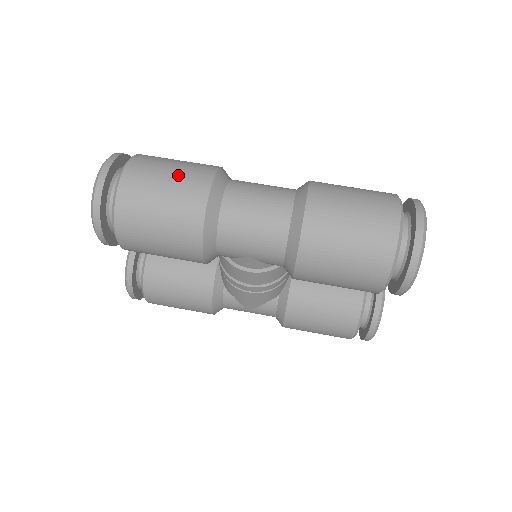
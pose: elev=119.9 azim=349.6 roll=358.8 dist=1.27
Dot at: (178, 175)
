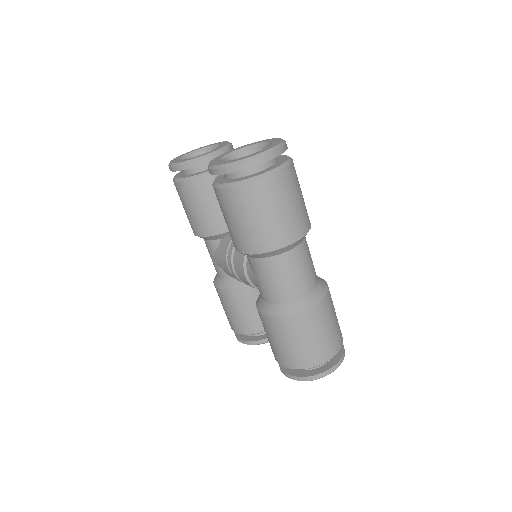
Dot at: (291, 214)
